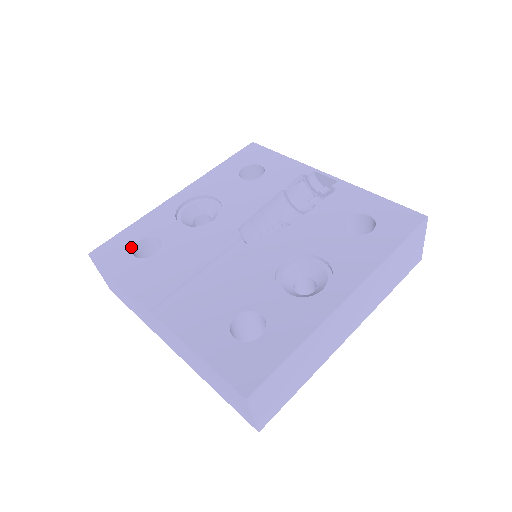
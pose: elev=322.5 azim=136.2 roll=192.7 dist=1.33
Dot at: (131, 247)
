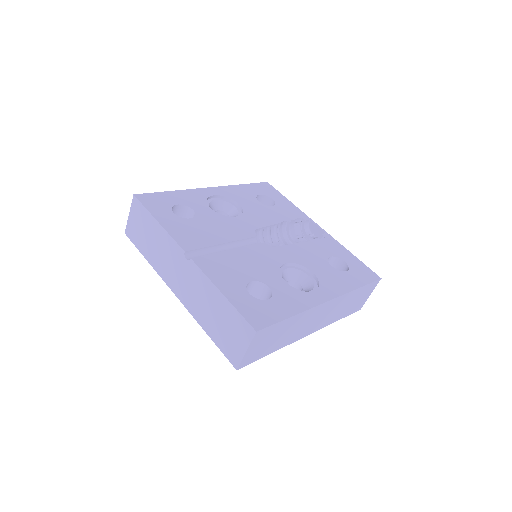
Dot at: (171, 205)
